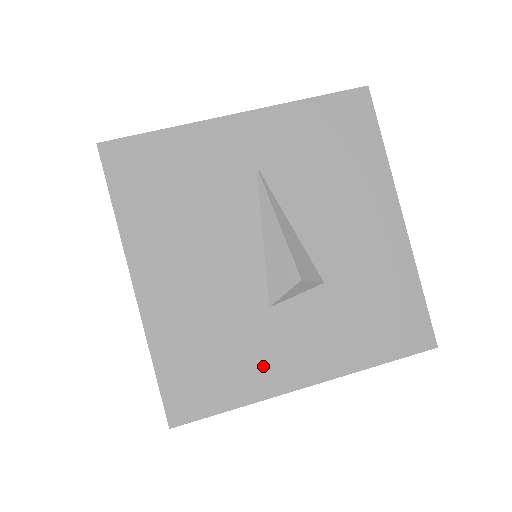
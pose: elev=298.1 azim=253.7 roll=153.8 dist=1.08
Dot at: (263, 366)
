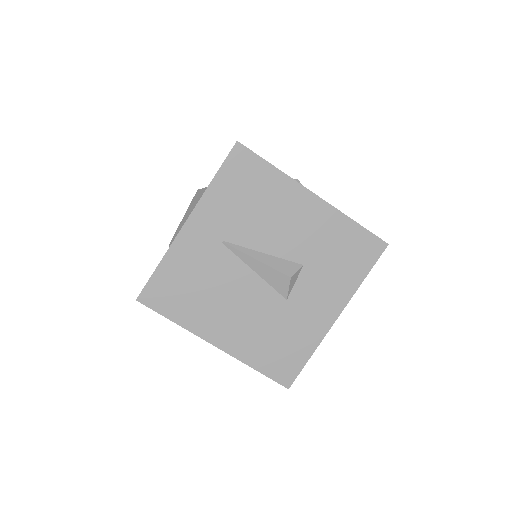
Dot at: (307, 328)
